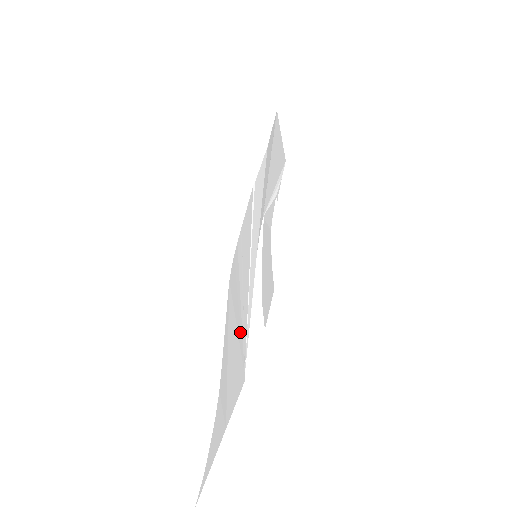
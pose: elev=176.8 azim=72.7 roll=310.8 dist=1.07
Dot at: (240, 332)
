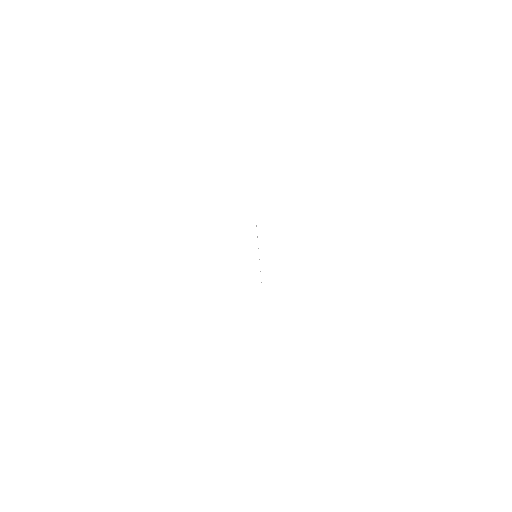
Dot at: occluded
